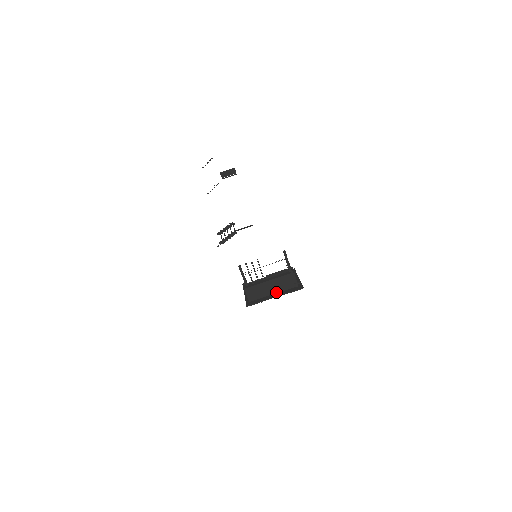
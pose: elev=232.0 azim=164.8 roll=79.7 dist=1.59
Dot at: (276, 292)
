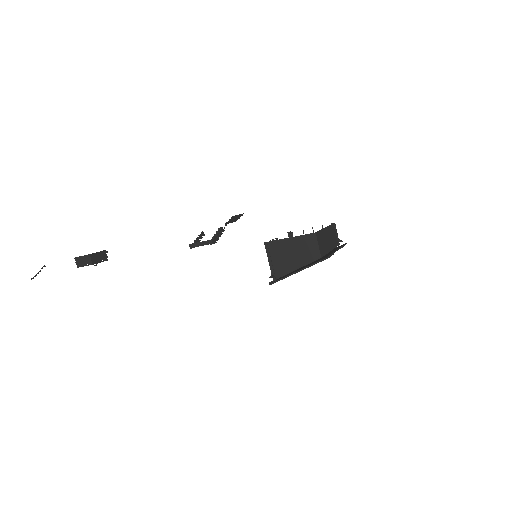
Dot at: (331, 249)
